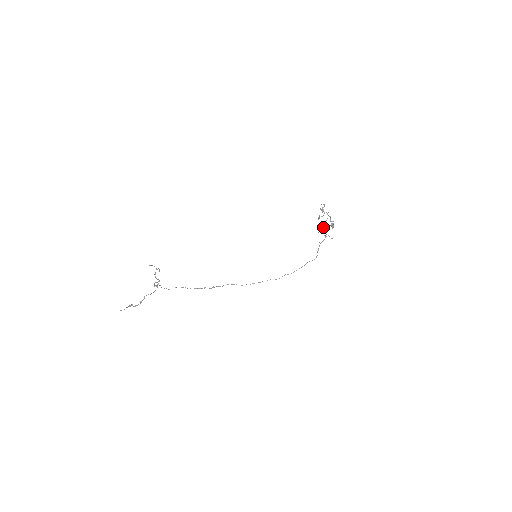
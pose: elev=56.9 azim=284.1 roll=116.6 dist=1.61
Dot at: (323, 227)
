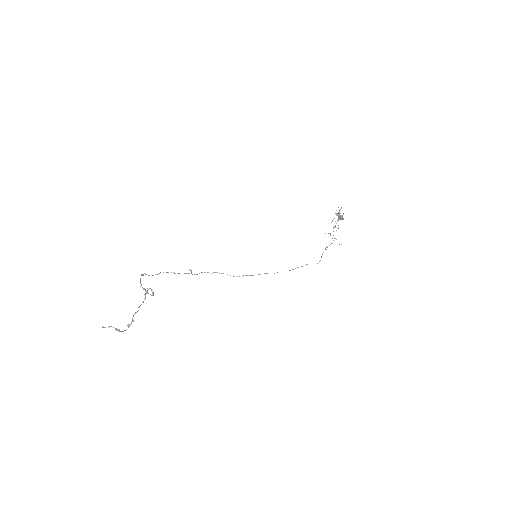
Dot at: (333, 228)
